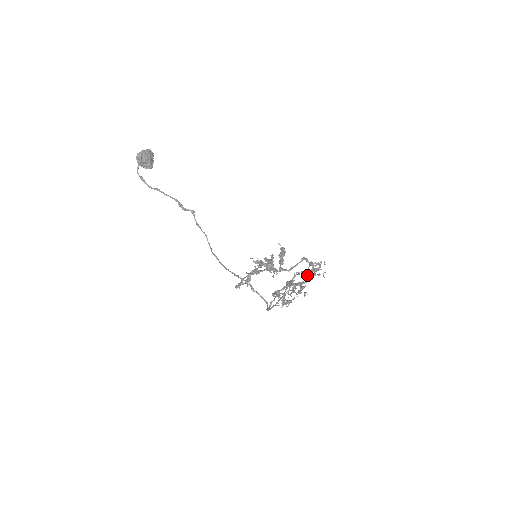
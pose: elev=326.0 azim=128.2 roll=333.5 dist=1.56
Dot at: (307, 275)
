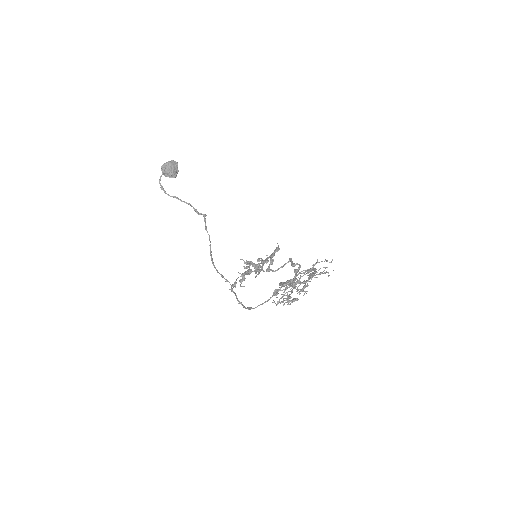
Dot at: (304, 274)
